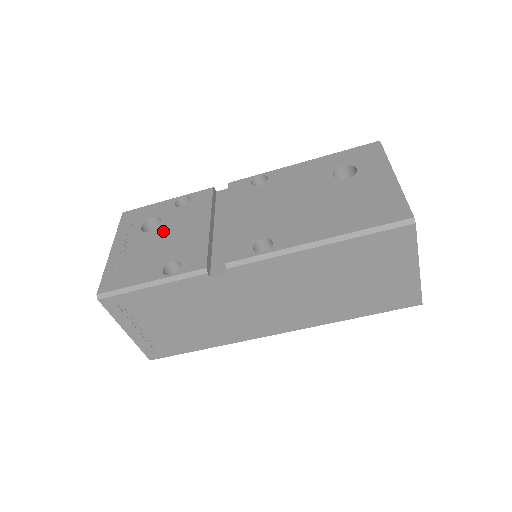
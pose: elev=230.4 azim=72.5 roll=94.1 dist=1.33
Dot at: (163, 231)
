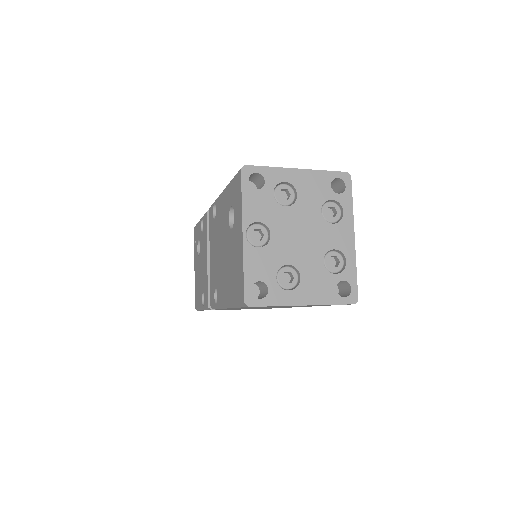
Dot at: (200, 258)
